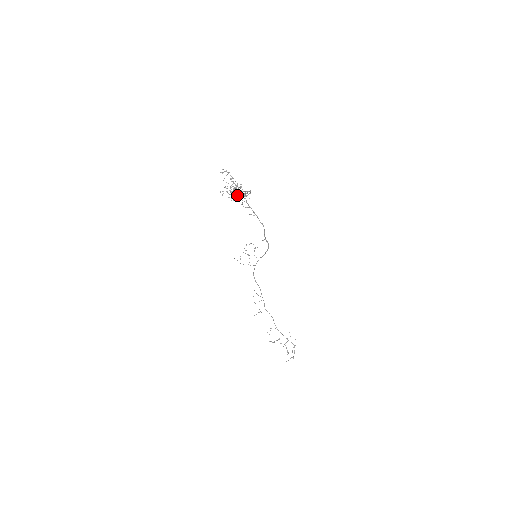
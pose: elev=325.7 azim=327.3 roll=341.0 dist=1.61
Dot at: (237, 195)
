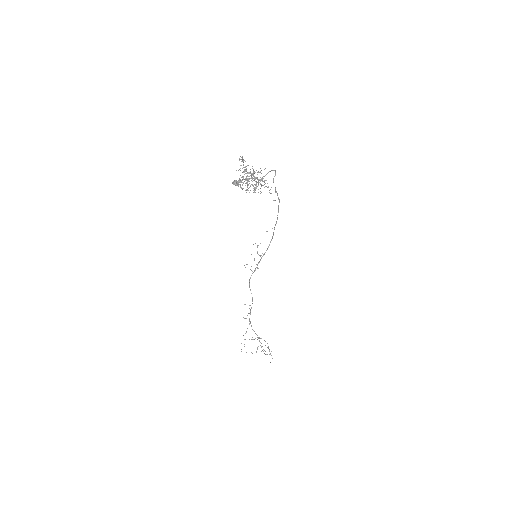
Dot at: occluded
